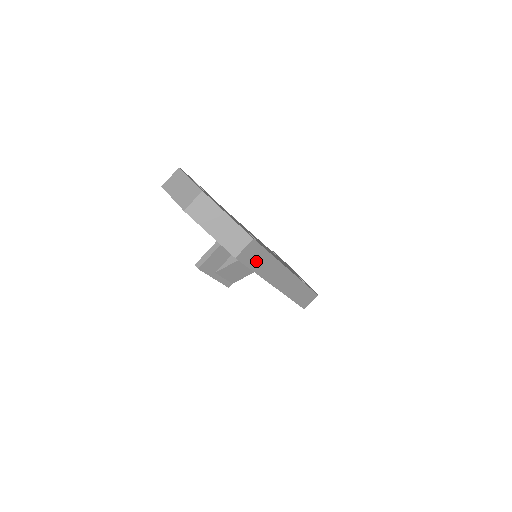
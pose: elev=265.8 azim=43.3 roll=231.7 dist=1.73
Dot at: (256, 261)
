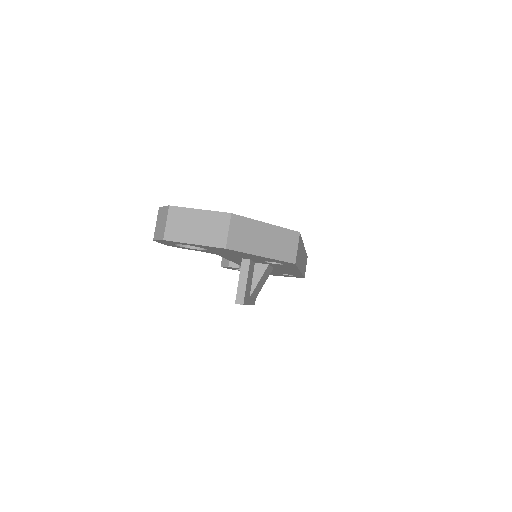
Dot at: occluded
